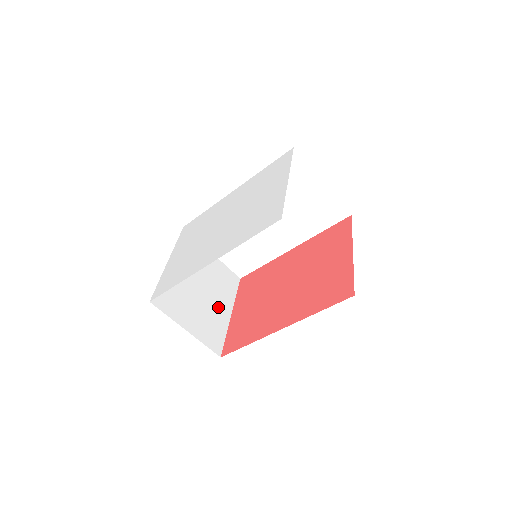
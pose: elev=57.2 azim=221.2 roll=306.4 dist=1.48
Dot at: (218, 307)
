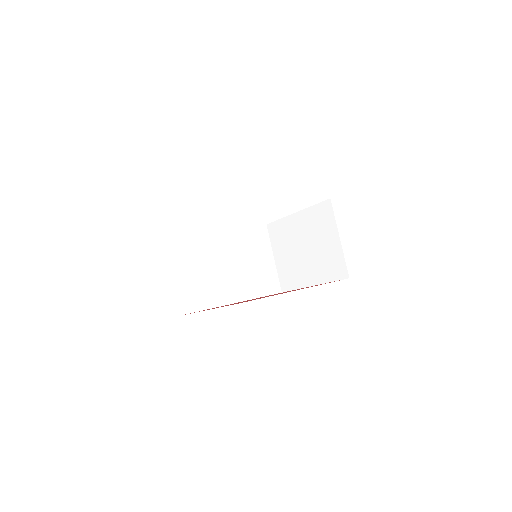
Dot at: occluded
